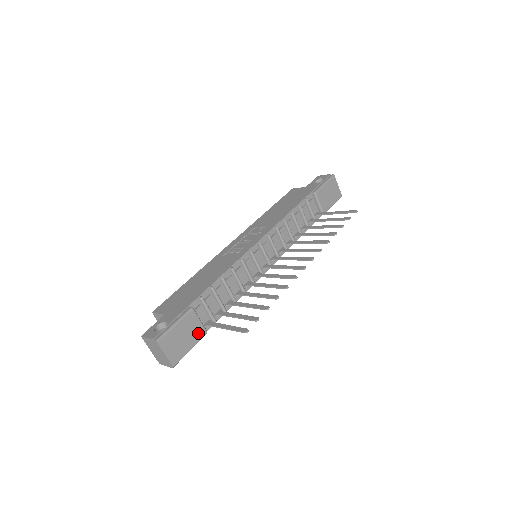
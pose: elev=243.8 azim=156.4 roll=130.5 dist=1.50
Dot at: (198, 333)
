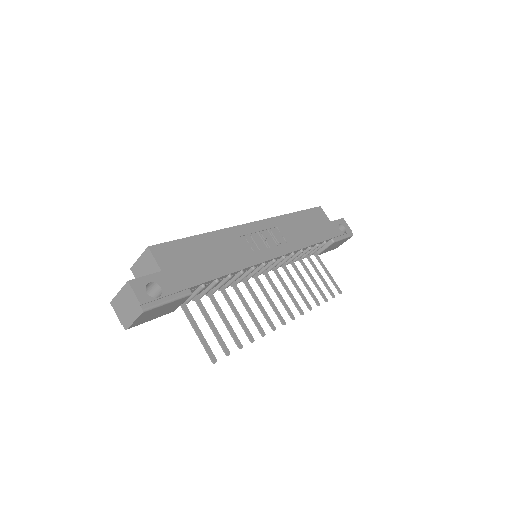
Dot at: (170, 310)
